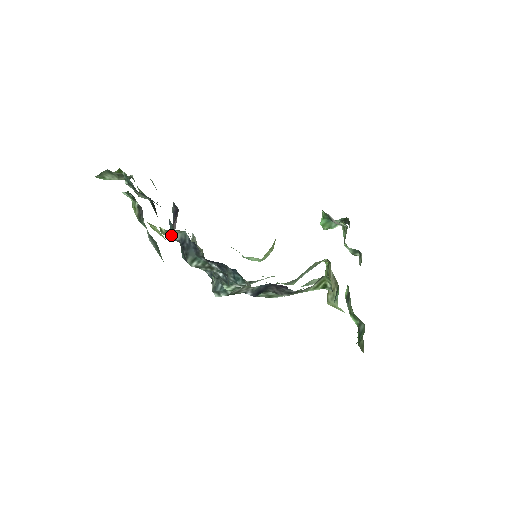
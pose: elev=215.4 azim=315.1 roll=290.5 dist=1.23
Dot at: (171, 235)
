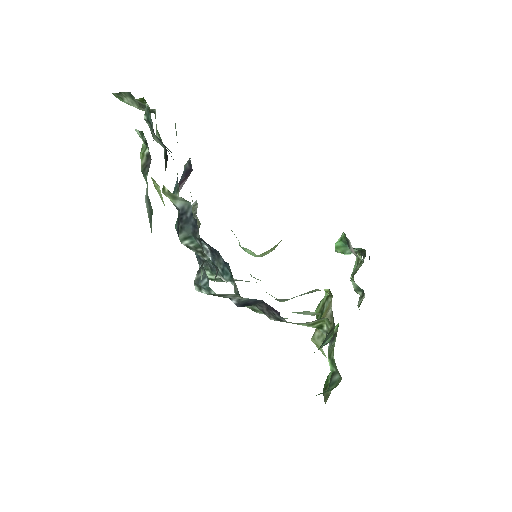
Dot at: (173, 199)
